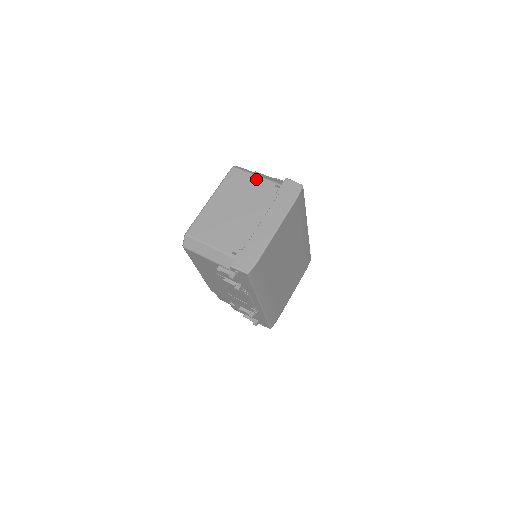
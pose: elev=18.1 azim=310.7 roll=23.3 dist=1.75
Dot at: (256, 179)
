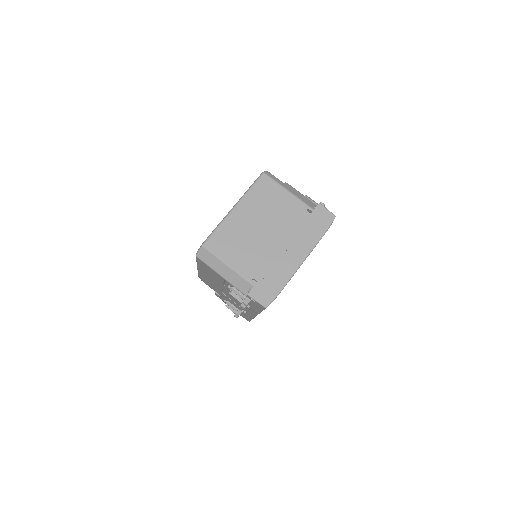
Dot at: (288, 196)
